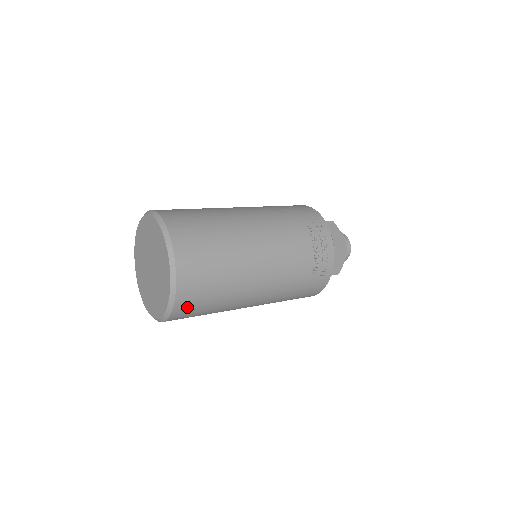
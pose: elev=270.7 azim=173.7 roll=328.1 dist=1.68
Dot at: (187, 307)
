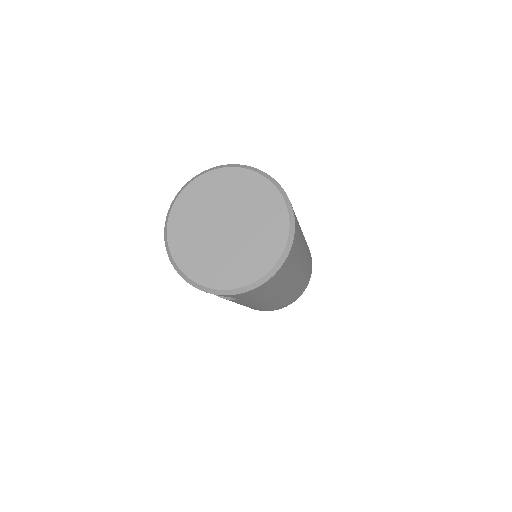
Dot at: occluded
